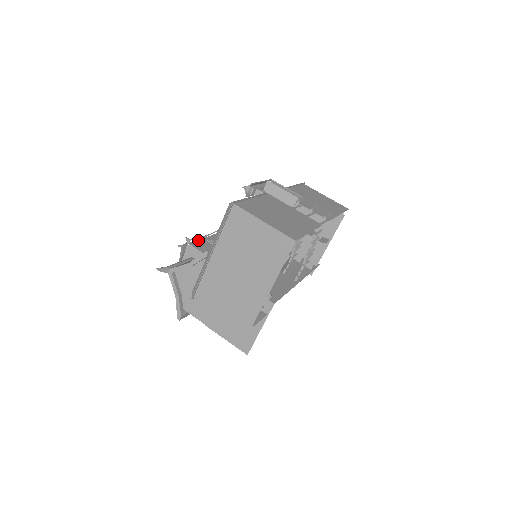
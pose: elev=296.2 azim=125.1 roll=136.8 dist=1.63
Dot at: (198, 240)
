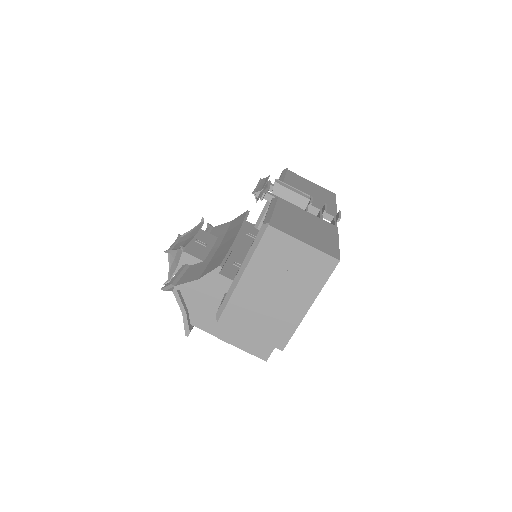
Dot at: occluded
